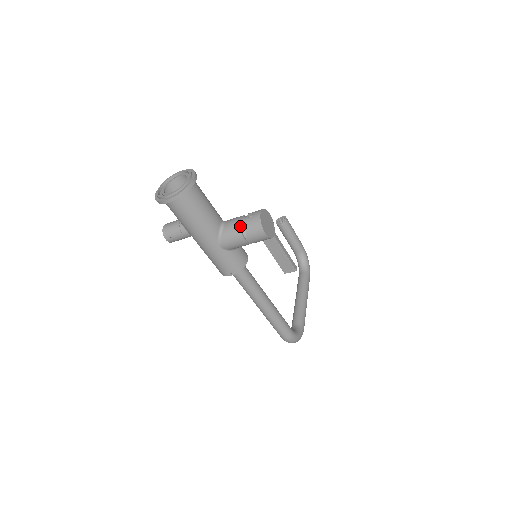
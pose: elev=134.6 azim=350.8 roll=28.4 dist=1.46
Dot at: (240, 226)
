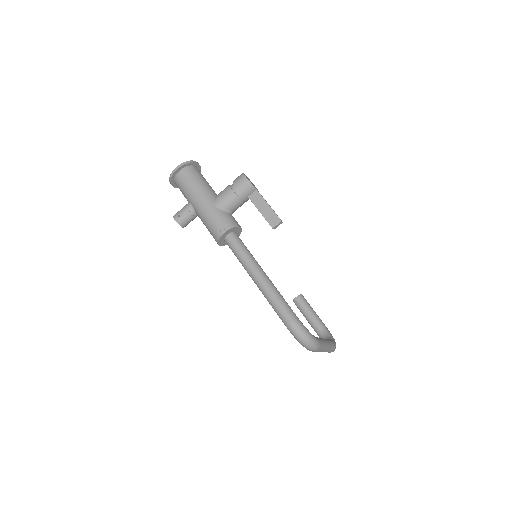
Dot at: (229, 185)
